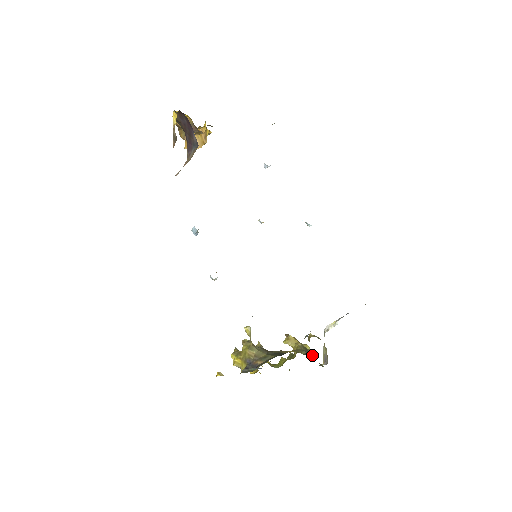
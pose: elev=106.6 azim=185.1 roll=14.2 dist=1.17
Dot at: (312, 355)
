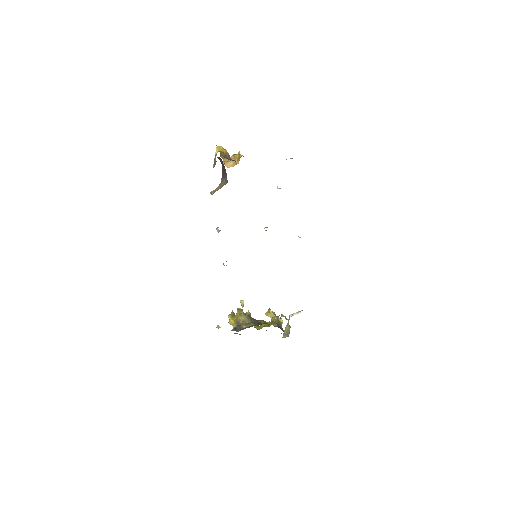
Dot at: occluded
